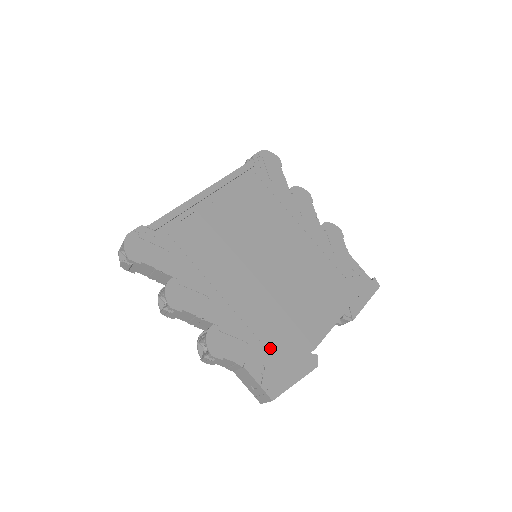
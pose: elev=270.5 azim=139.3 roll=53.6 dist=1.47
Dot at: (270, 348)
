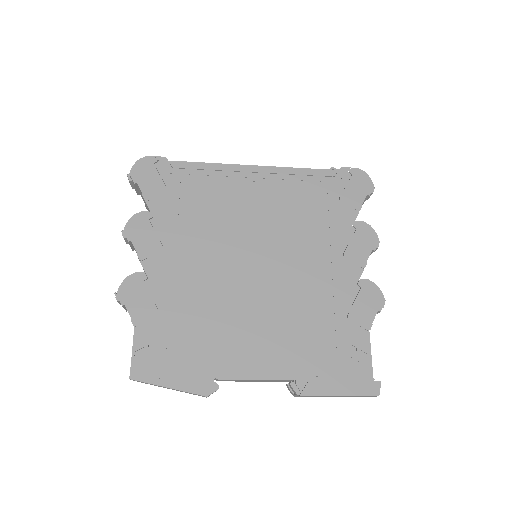
Dot at: (176, 336)
